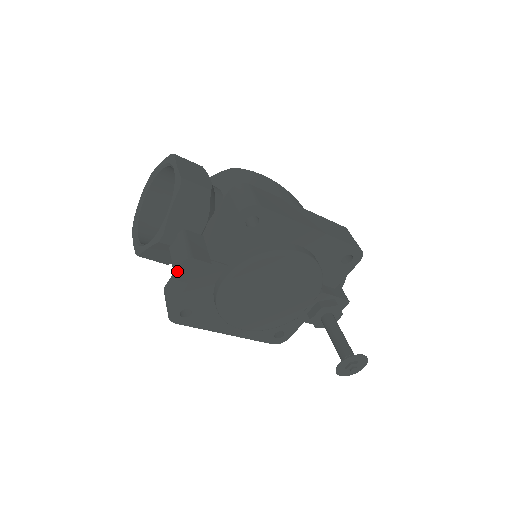
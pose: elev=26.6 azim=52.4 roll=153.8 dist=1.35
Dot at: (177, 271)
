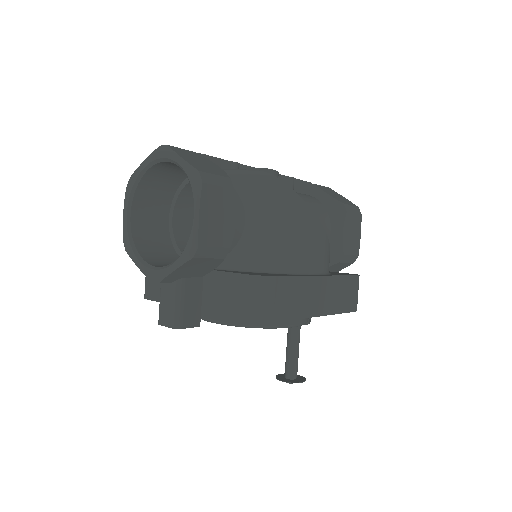
Dot at: (162, 325)
